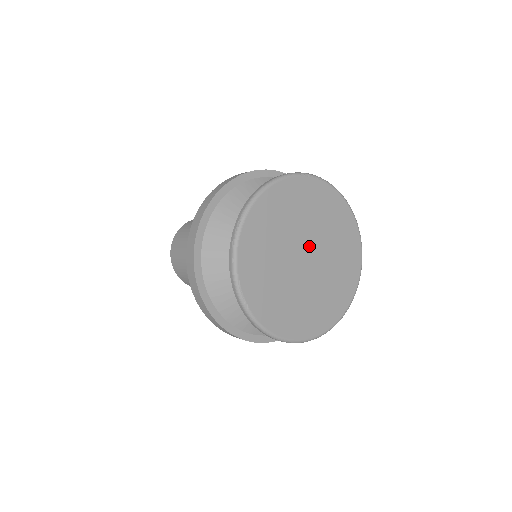
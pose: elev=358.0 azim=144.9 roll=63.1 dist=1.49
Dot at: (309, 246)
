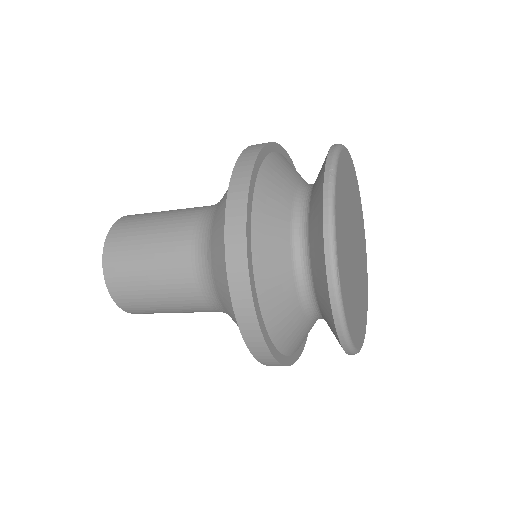
Dot at: (355, 236)
